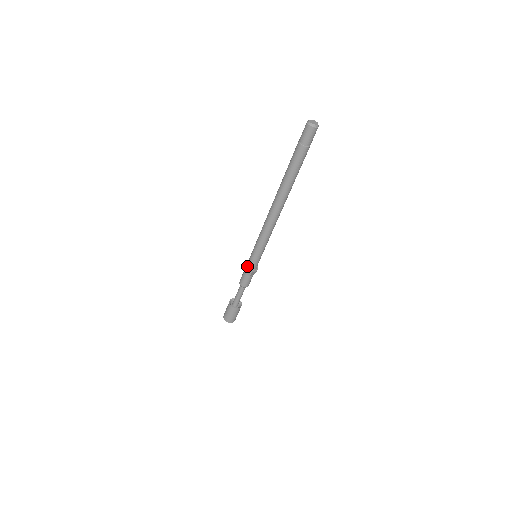
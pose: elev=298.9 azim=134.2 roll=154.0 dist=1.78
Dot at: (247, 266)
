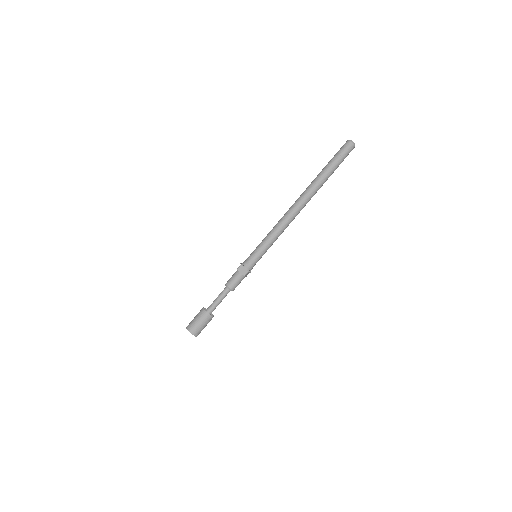
Dot at: (245, 264)
